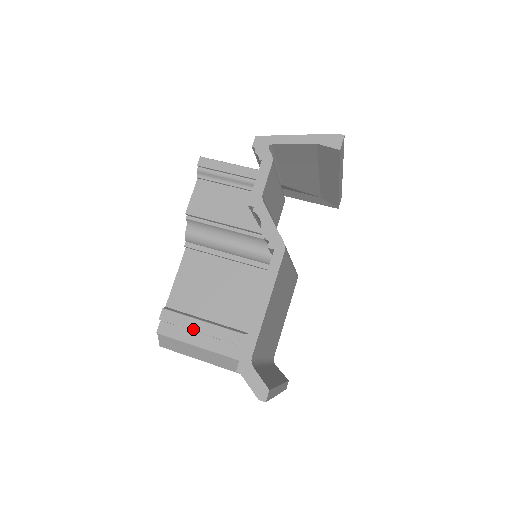
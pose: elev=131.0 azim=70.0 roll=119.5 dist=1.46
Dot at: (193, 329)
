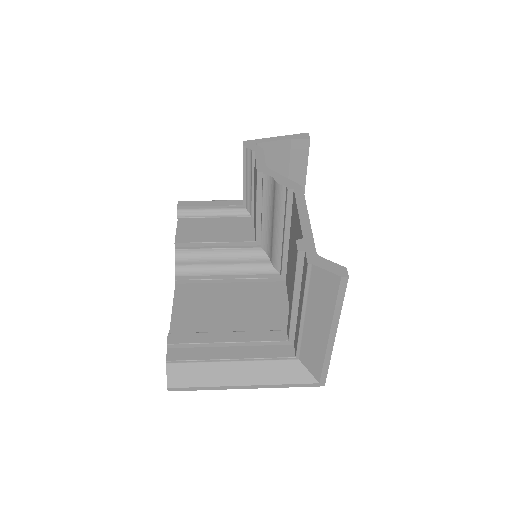
Dot at: (210, 341)
